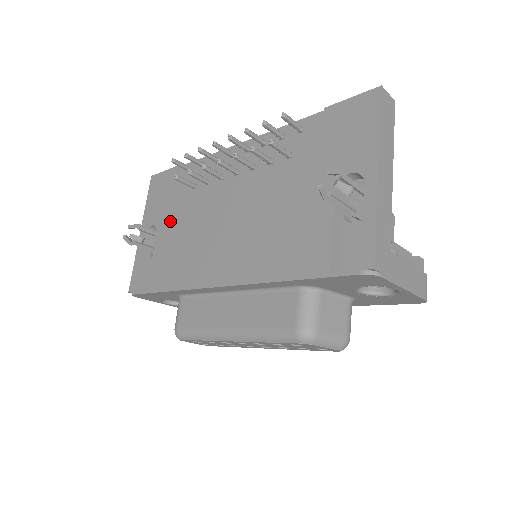
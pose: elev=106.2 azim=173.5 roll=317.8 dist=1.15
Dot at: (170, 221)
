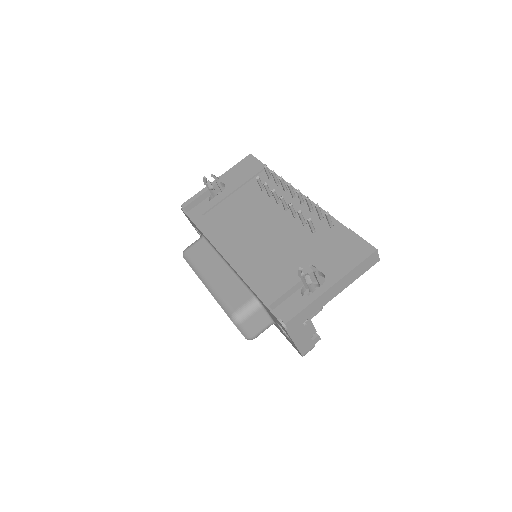
Dot at: (235, 192)
